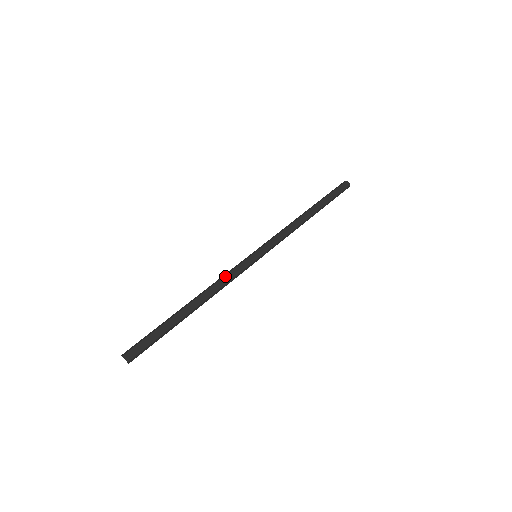
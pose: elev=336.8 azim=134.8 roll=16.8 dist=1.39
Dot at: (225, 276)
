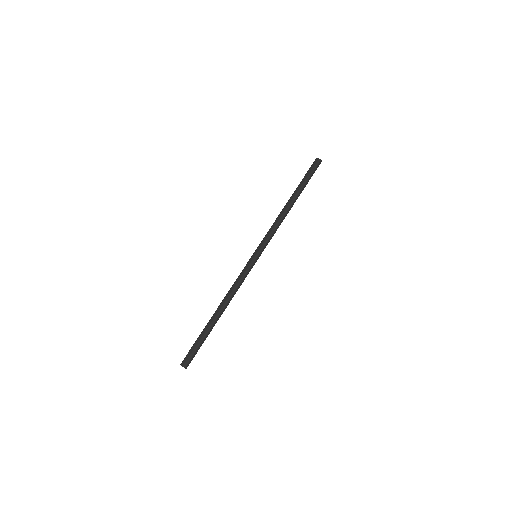
Dot at: (235, 282)
